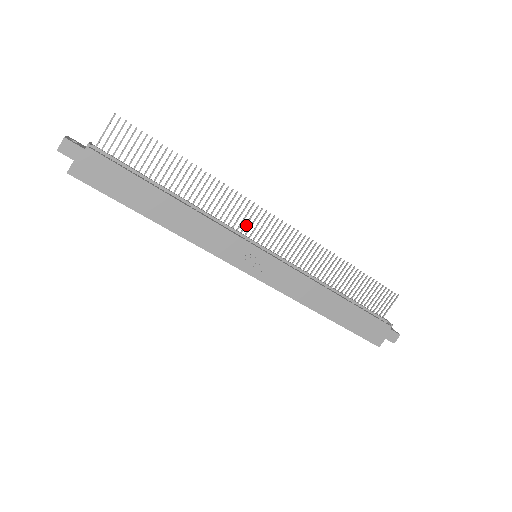
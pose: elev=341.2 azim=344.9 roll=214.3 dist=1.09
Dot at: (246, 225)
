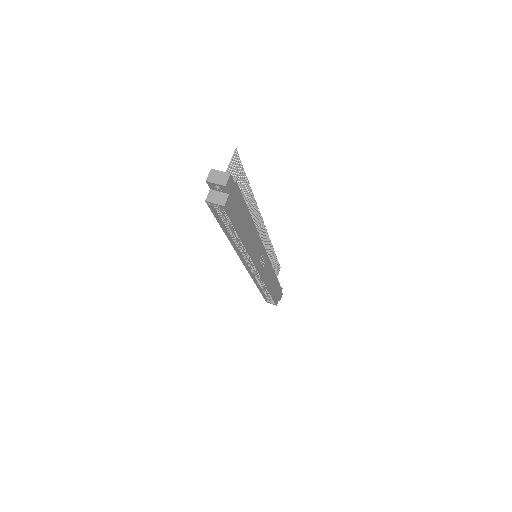
Dot at: occluded
